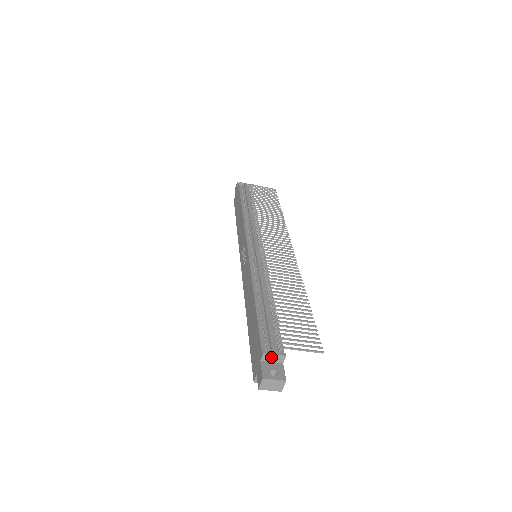
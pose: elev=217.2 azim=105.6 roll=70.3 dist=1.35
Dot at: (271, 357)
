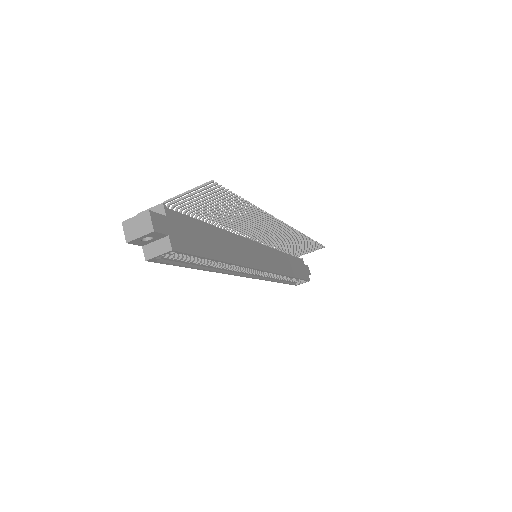
Dot at: occluded
